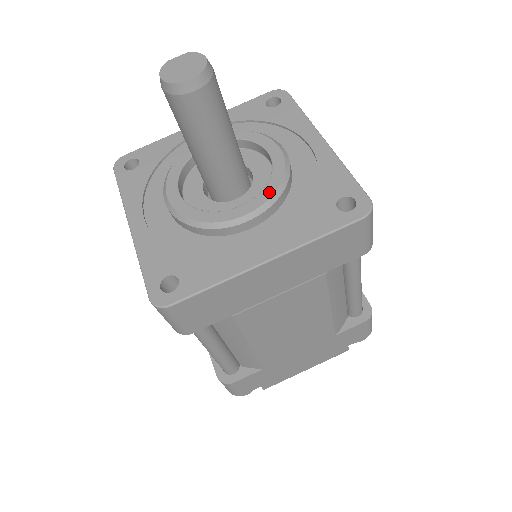
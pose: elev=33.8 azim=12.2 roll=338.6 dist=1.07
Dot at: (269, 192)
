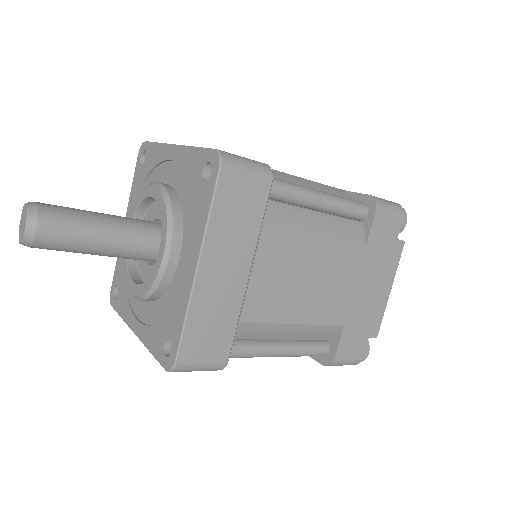
Dot at: (164, 222)
